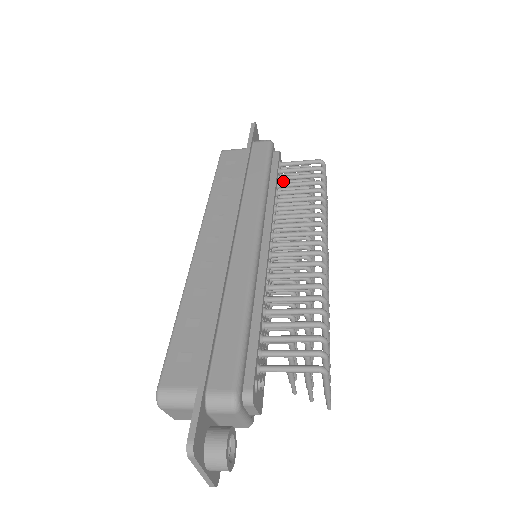
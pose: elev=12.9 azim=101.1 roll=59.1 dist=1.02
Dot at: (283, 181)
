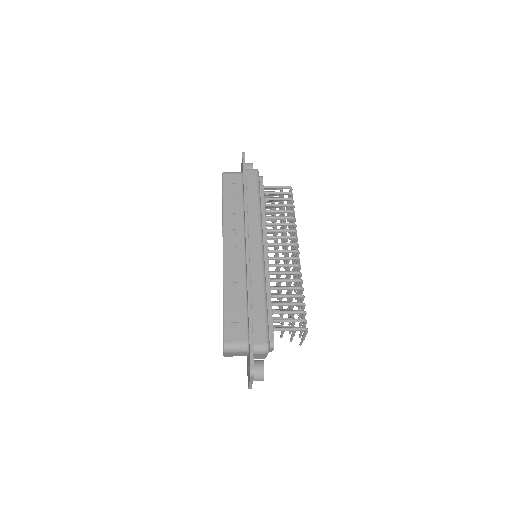
Dot at: occluded
